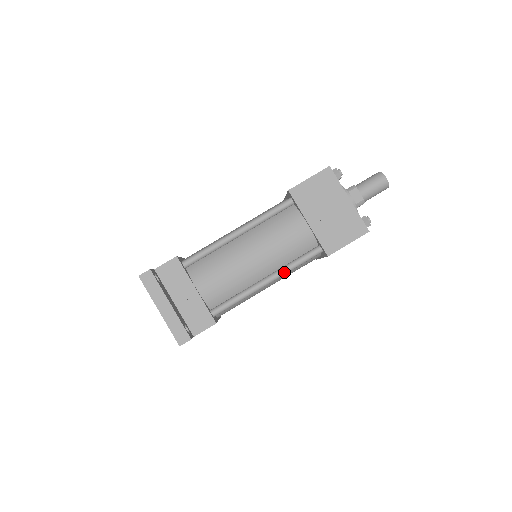
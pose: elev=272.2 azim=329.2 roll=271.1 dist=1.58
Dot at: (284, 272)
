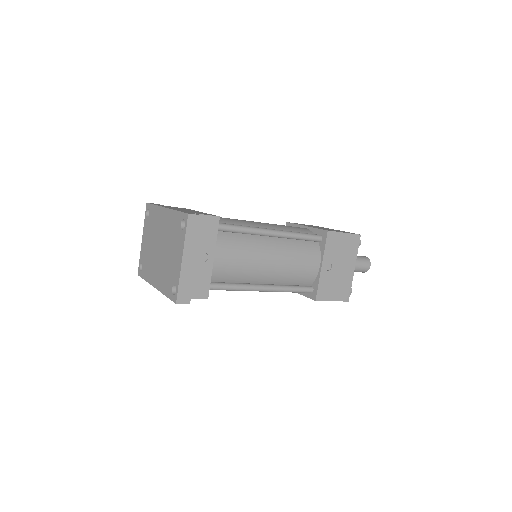
Dot at: (279, 290)
